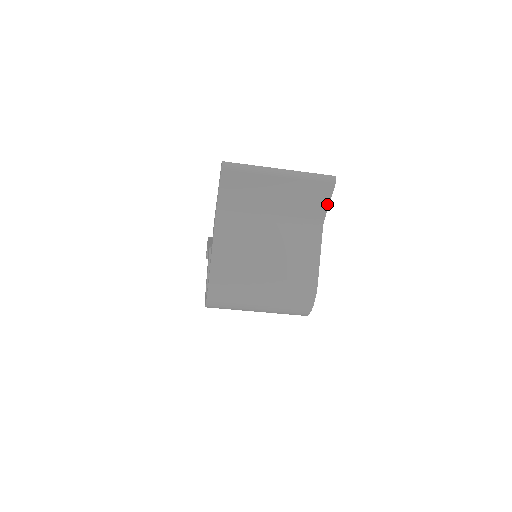
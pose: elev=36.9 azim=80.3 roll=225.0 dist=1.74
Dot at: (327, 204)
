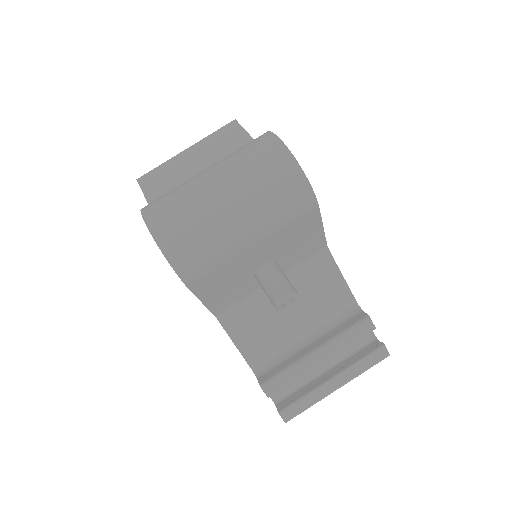
Dot at: (244, 132)
